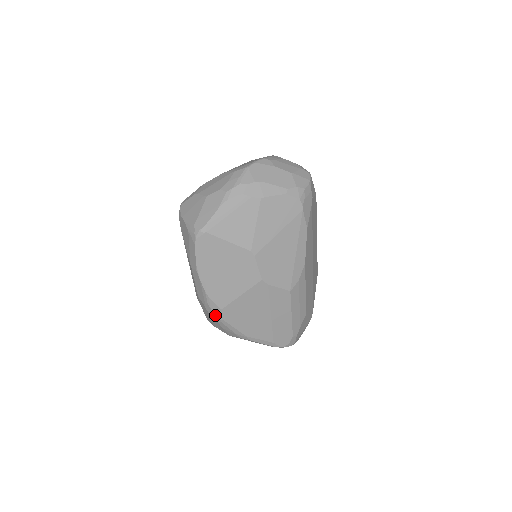
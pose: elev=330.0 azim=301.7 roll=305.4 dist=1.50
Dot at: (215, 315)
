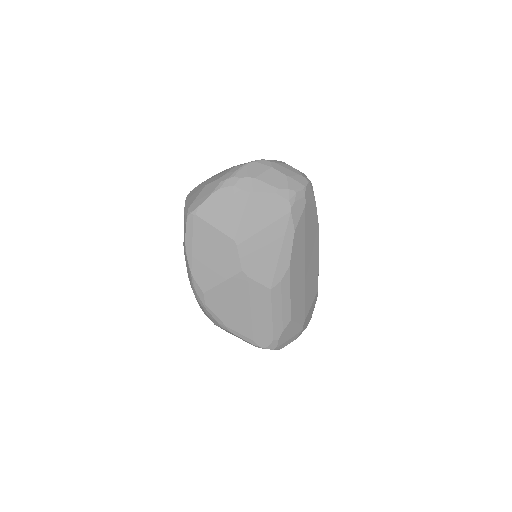
Dot at: (199, 298)
